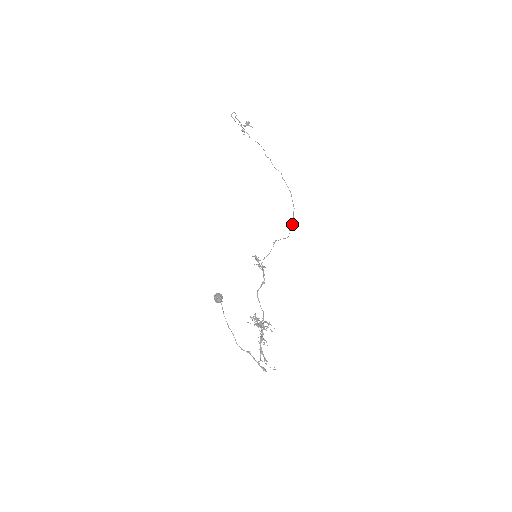
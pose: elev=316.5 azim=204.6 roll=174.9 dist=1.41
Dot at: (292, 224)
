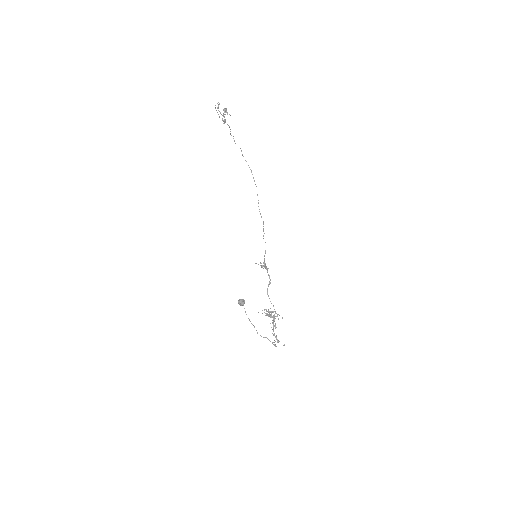
Dot at: occluded
